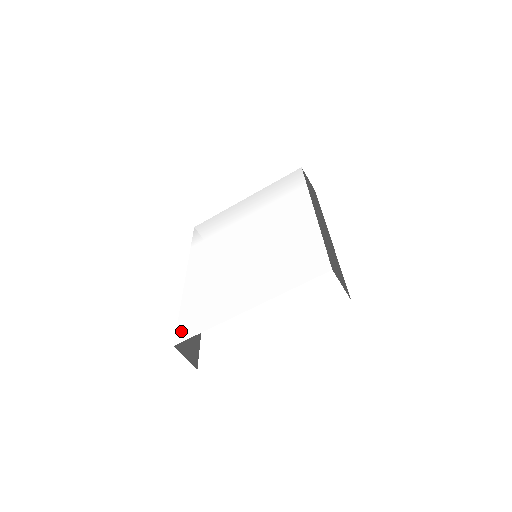
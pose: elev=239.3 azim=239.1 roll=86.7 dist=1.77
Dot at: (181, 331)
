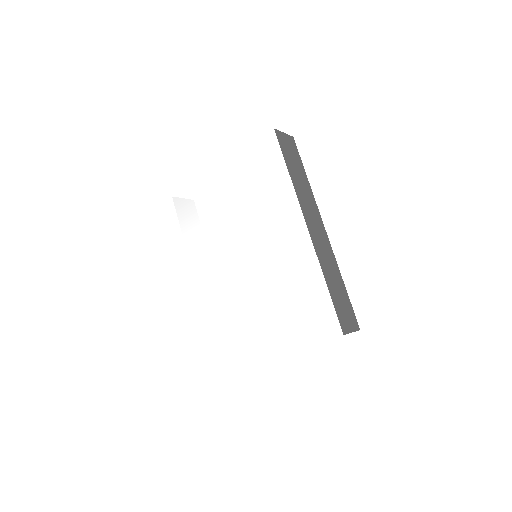
Dot at: (220, 358)
